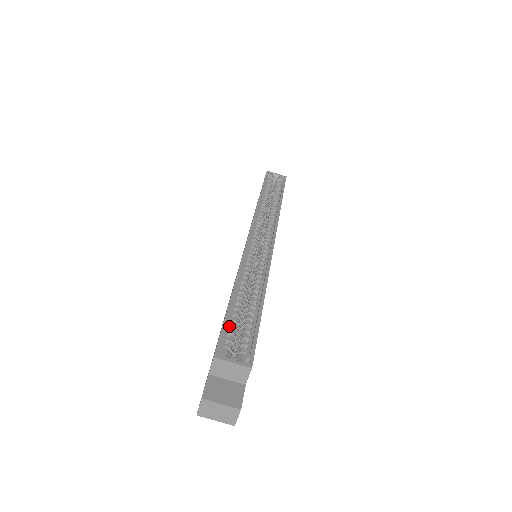
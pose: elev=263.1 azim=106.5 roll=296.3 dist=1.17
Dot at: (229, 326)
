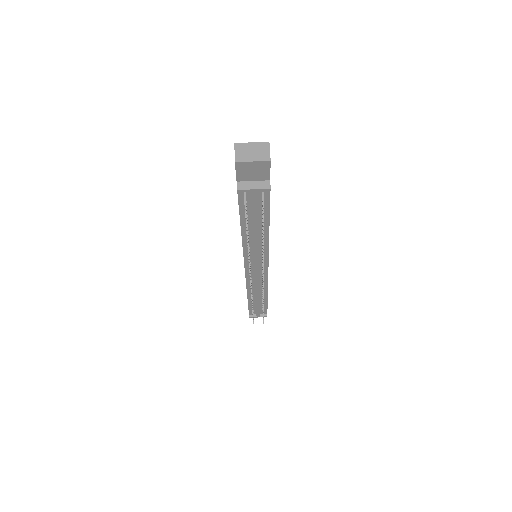
Dot at: occluded
